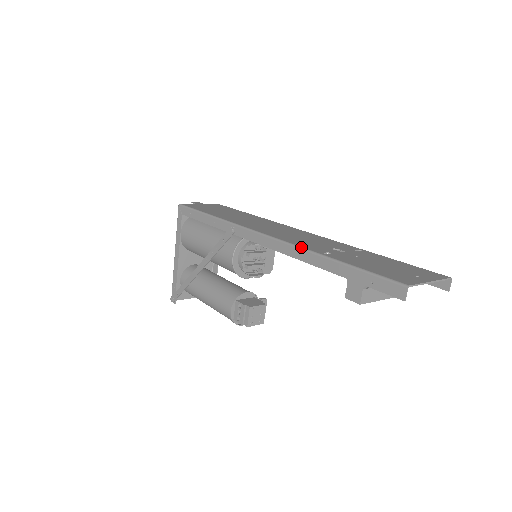
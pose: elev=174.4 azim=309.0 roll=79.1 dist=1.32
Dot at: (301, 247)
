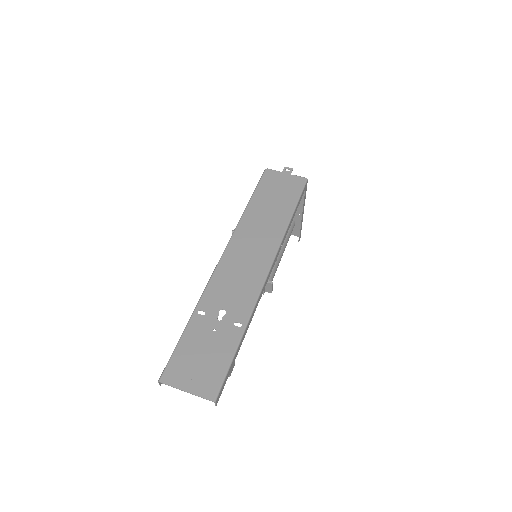
Dot at: (202, 294)
